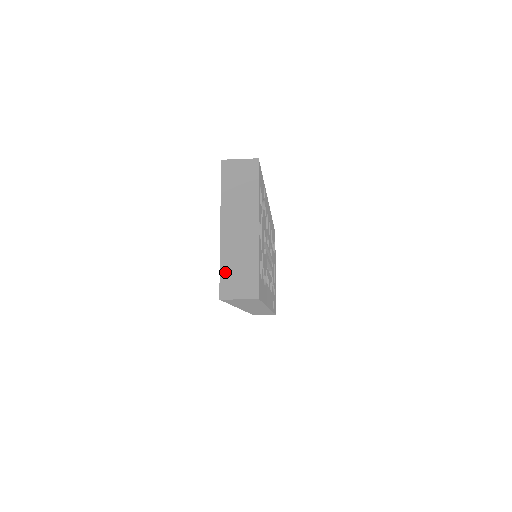
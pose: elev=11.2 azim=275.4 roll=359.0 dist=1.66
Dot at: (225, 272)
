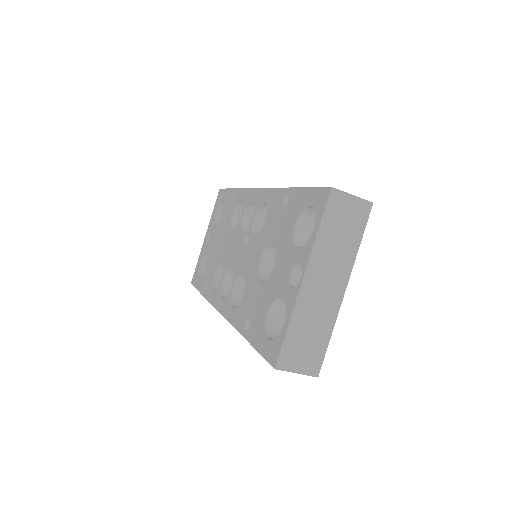
Dot at: (291, 337)
